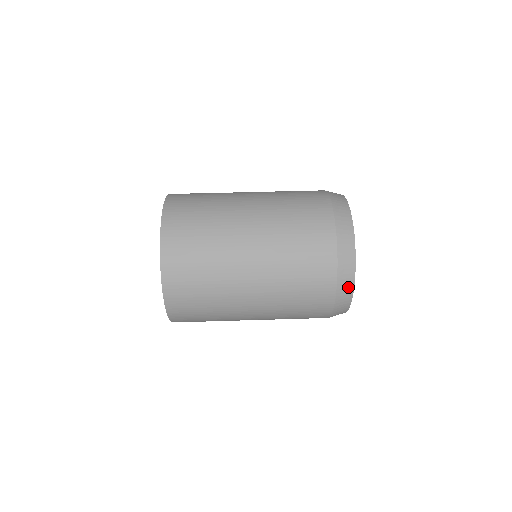
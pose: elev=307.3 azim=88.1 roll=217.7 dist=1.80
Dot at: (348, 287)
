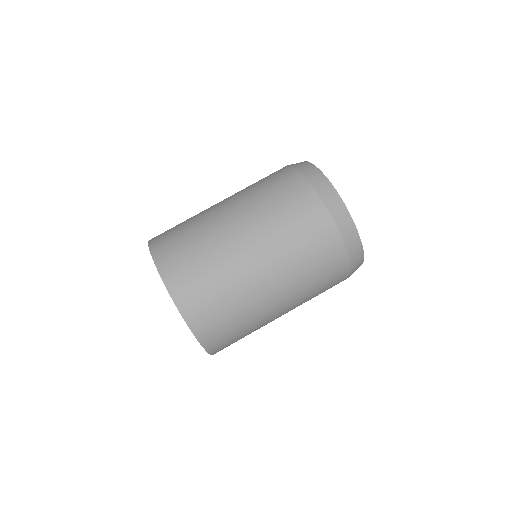
Dot at: occluded
